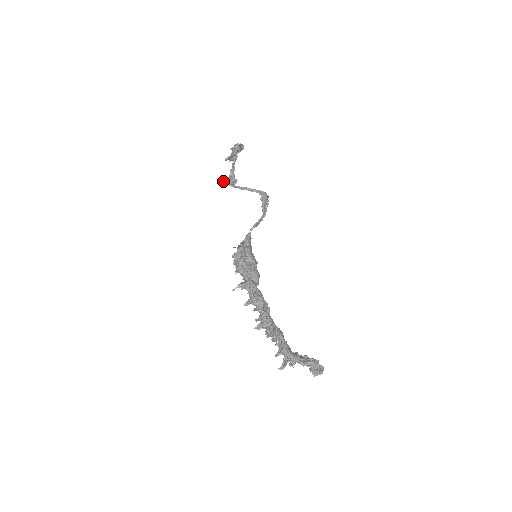
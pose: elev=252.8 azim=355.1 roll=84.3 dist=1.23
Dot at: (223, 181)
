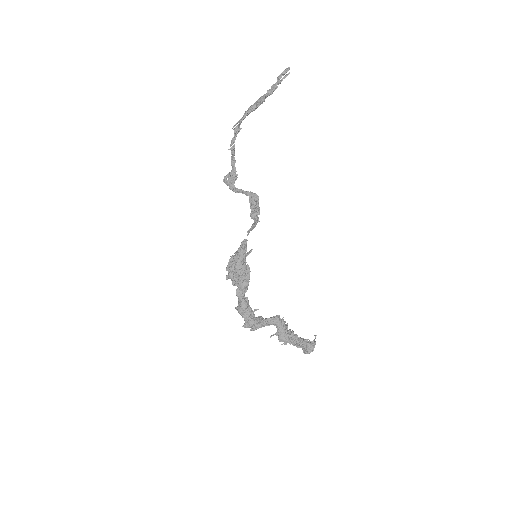
Dot at: (224, 182)
